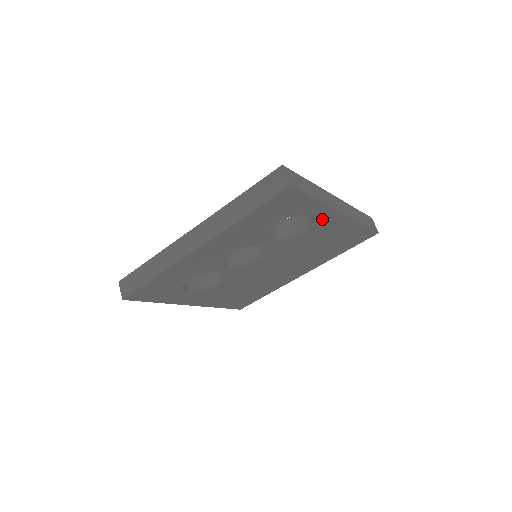
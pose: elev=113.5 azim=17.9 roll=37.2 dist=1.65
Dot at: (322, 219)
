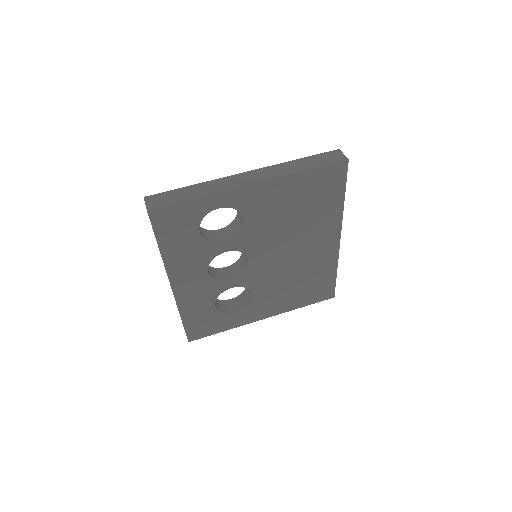
Dot at: (239, 202)
